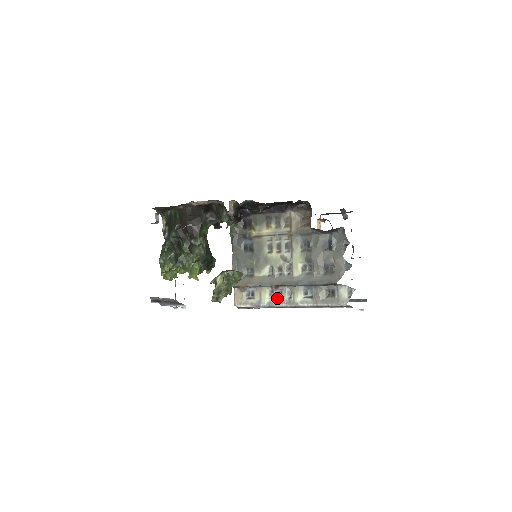
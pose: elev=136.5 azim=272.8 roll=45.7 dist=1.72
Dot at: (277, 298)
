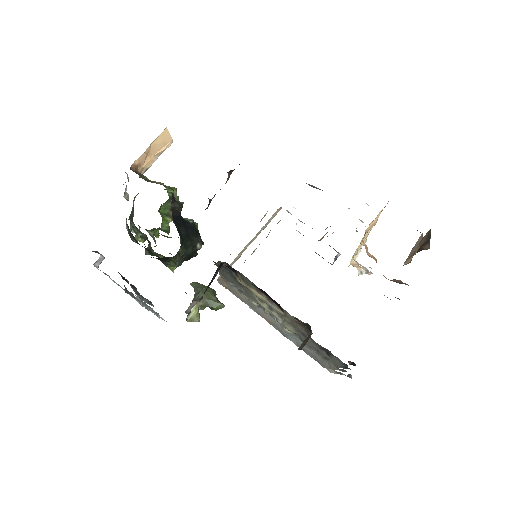
Dot at: occluded
